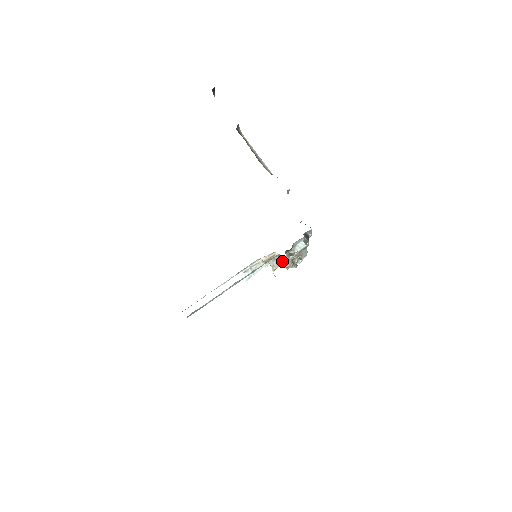
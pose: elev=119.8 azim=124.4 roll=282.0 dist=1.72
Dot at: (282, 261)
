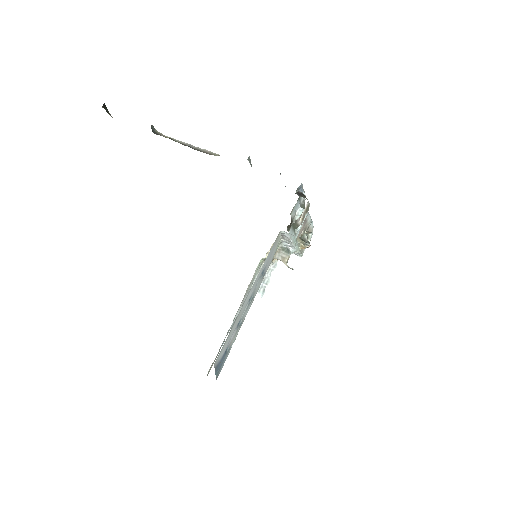
Dot at: occluded
